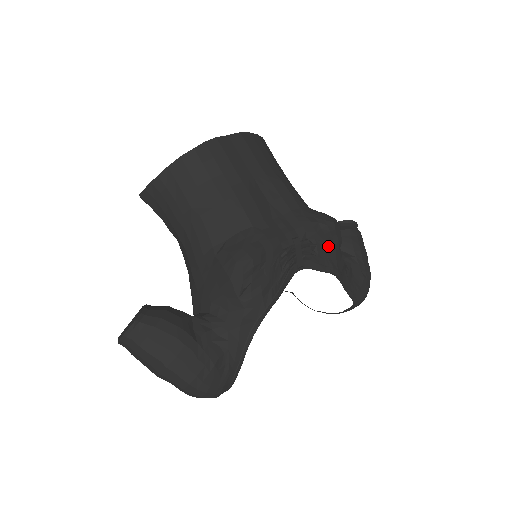
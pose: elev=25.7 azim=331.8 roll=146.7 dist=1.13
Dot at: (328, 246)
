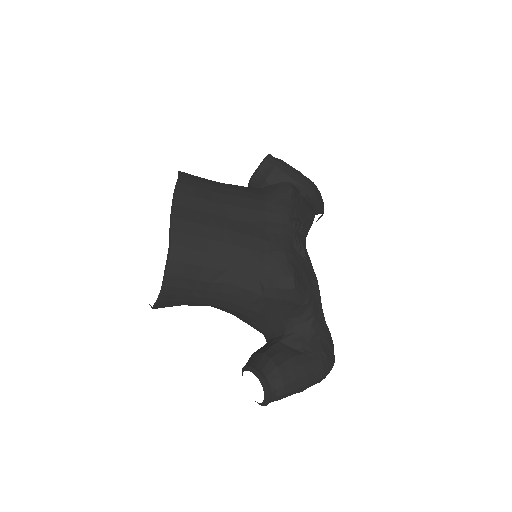
Dot at: (301, 207)
